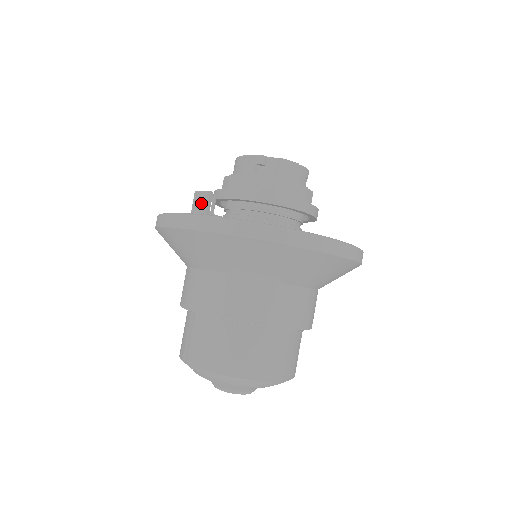
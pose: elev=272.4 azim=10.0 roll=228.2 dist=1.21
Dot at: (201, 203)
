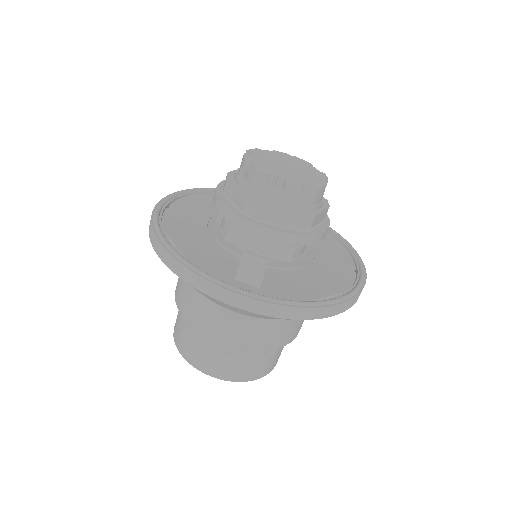
Dot at: (254, 269)
